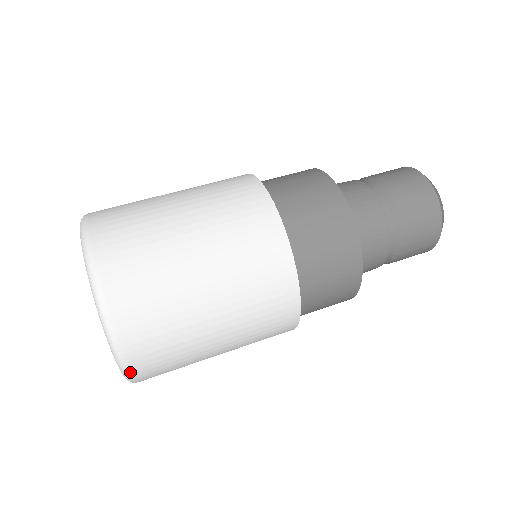
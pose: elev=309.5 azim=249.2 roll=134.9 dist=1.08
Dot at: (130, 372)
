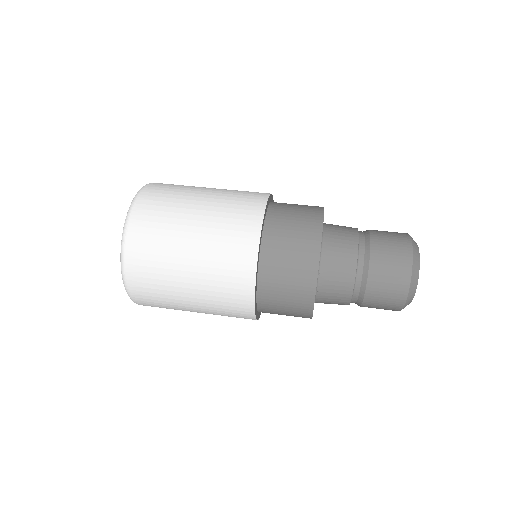
Dot at: occluded
